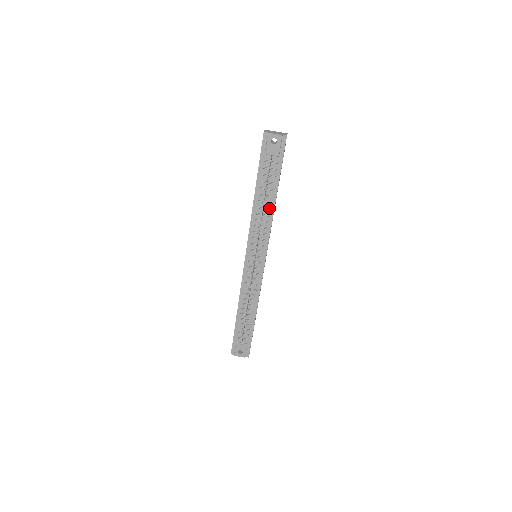
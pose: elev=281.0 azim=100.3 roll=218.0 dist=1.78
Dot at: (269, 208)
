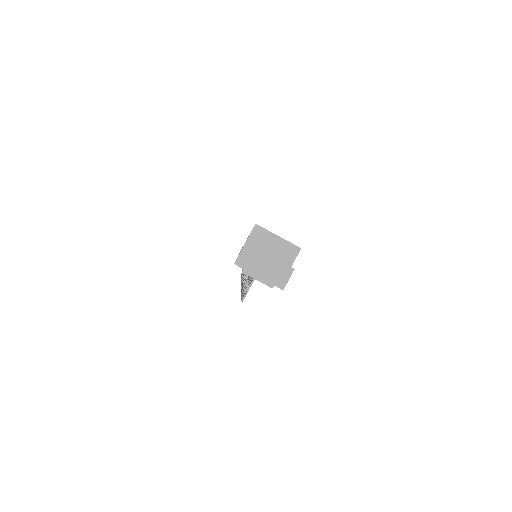
Dot at: occluded
